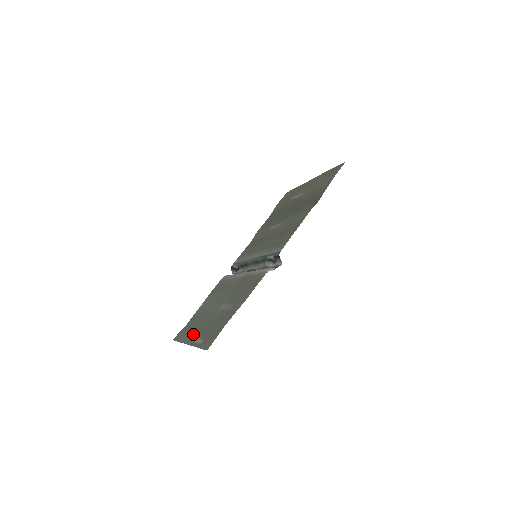
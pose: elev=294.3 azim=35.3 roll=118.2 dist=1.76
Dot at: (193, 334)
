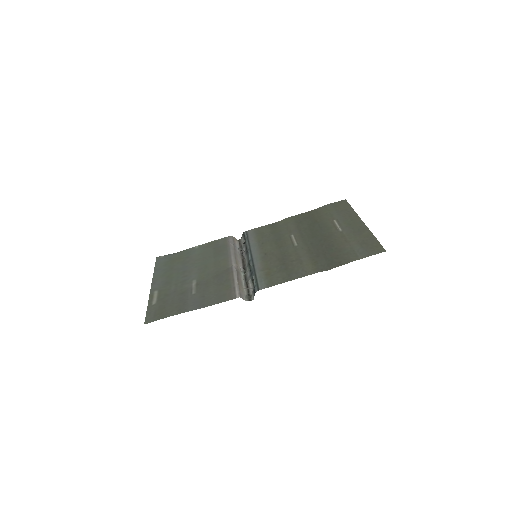
Dot at: (162, 280)
